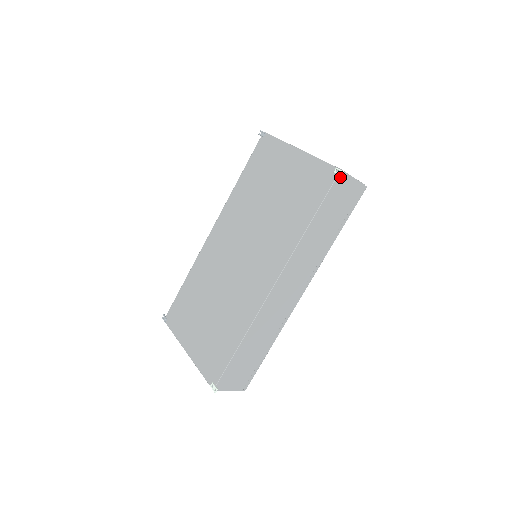
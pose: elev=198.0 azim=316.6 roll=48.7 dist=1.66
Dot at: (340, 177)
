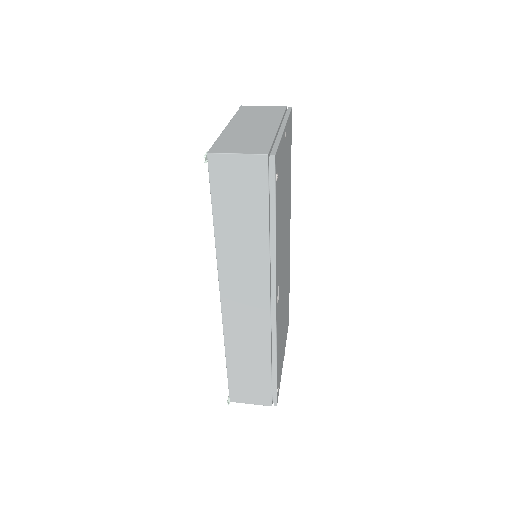
Dot at: (214, 162)
